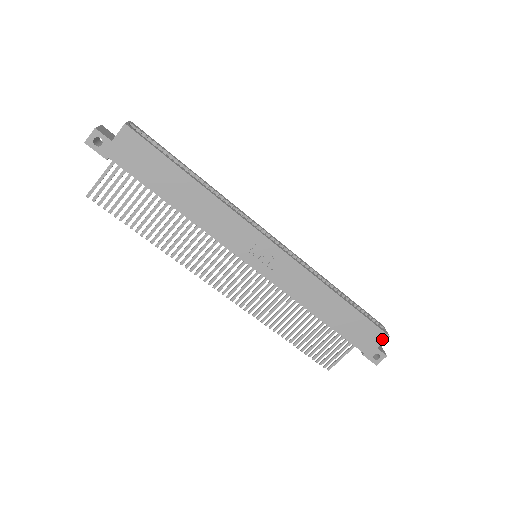
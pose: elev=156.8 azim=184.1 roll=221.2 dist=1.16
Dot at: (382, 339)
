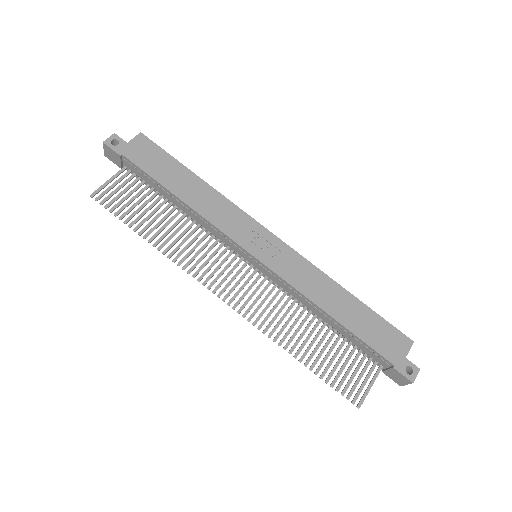
Dot at: (407, 345)
